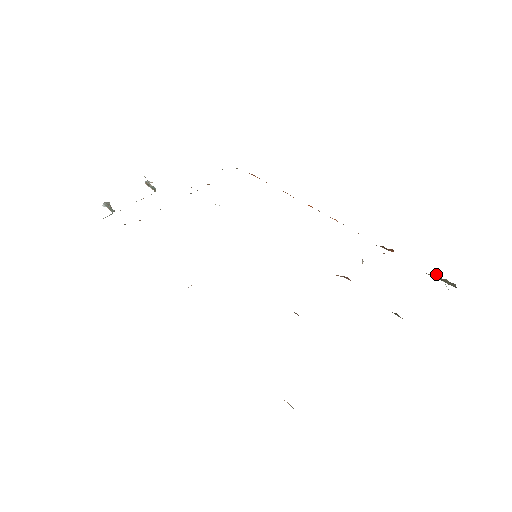
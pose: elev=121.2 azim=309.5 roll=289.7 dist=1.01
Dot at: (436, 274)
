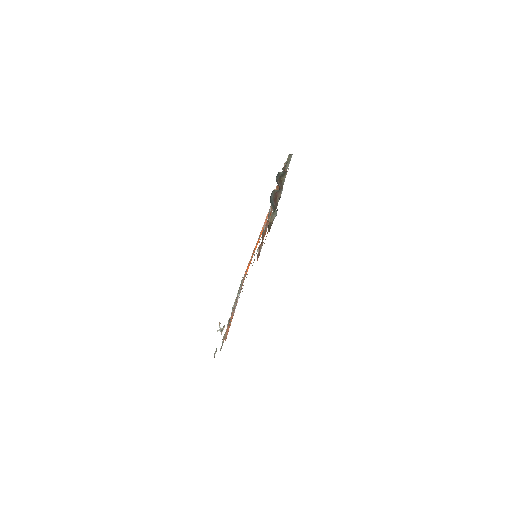
Dot at: (285, 164)
